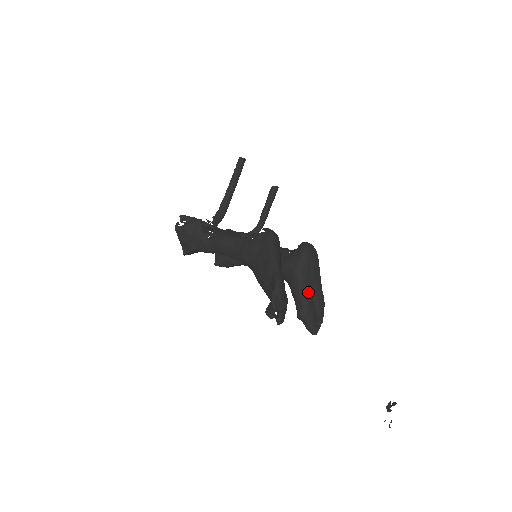
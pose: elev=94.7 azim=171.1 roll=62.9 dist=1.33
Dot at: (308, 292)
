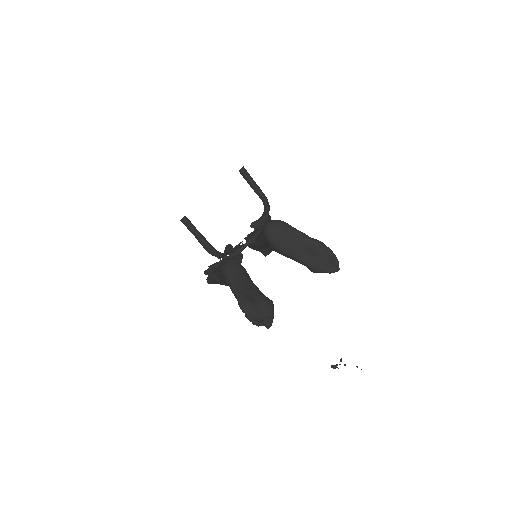
Dot at: (299, 255)
